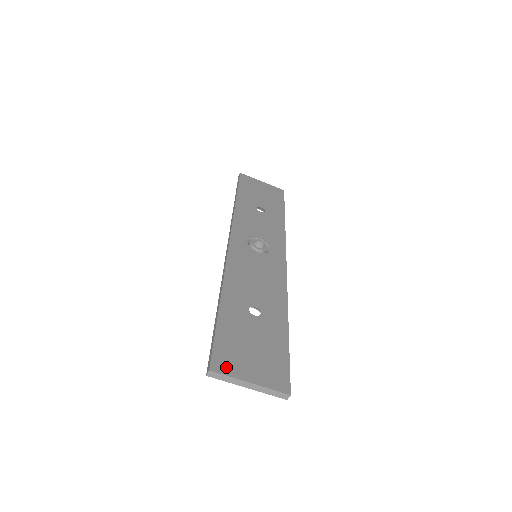
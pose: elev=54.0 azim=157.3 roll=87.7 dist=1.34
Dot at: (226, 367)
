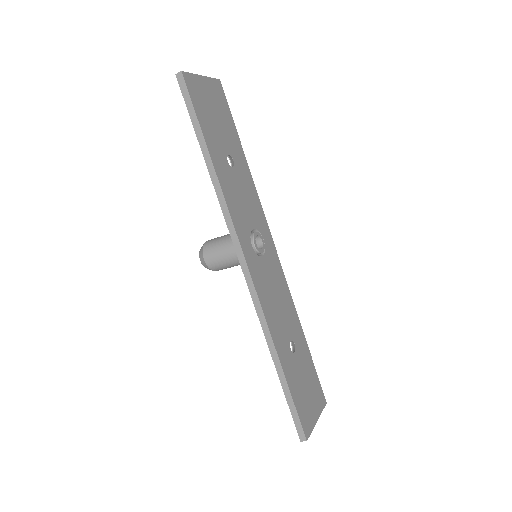
Dot at: (309, 426)
